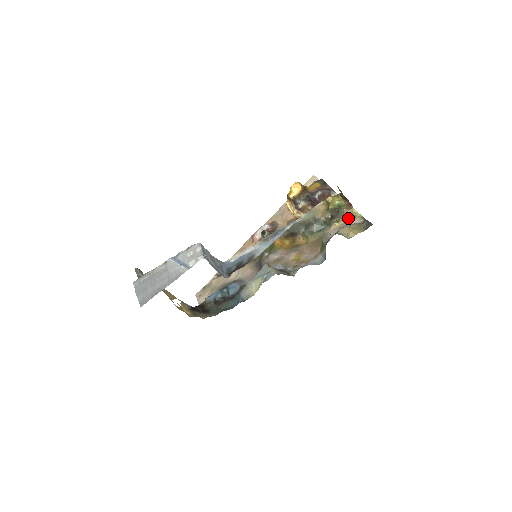
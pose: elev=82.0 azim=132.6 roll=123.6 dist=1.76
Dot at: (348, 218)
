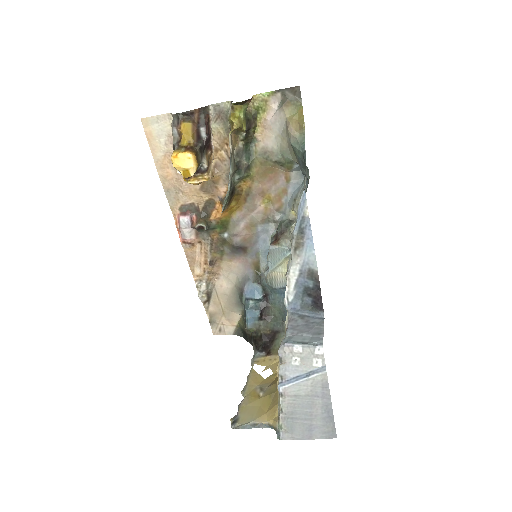
Dot at: (260, 111)
